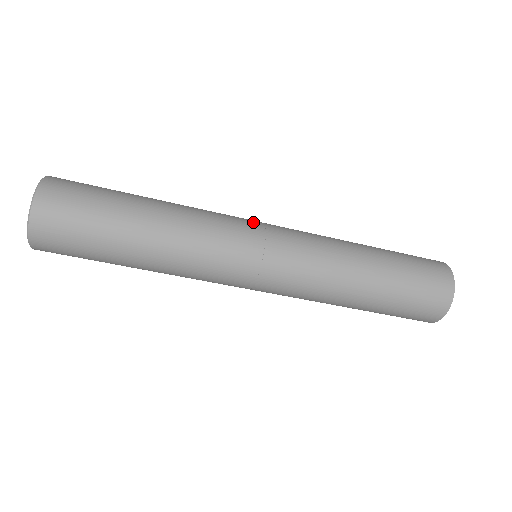
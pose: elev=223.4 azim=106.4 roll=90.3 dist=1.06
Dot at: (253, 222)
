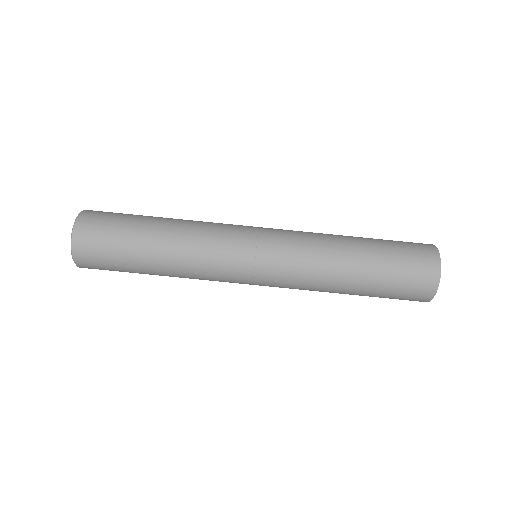
Dot at: (248, 228)
